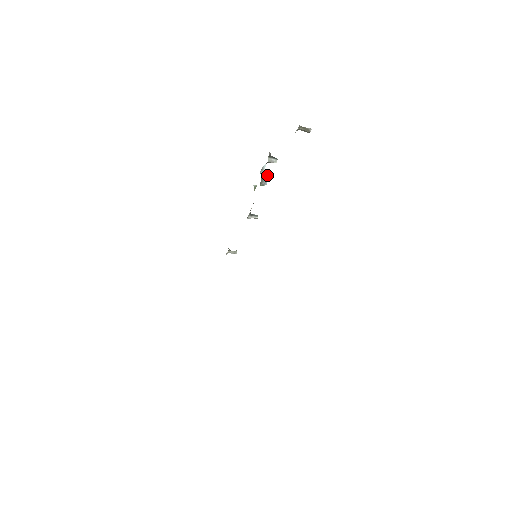
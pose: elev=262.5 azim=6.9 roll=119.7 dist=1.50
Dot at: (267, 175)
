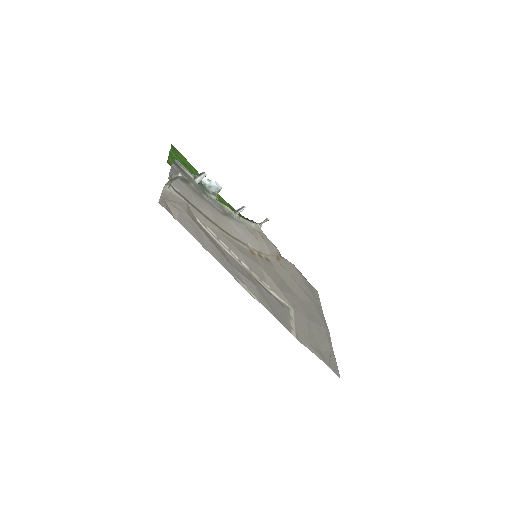
Dot at: (214, 183)
